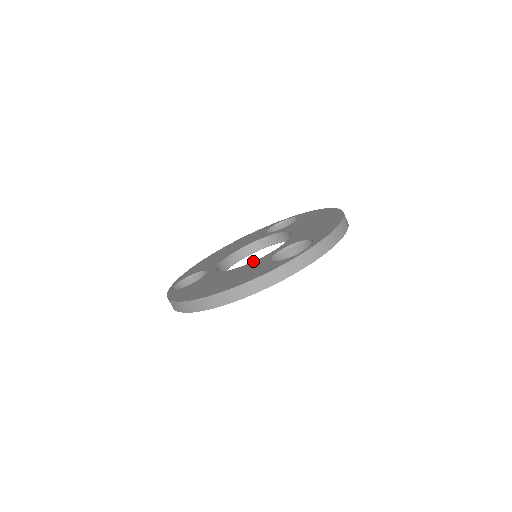
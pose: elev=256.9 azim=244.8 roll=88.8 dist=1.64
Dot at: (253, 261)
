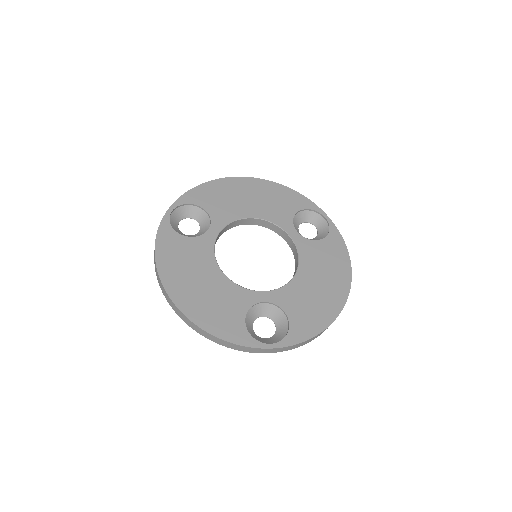
Dot at: occluded
